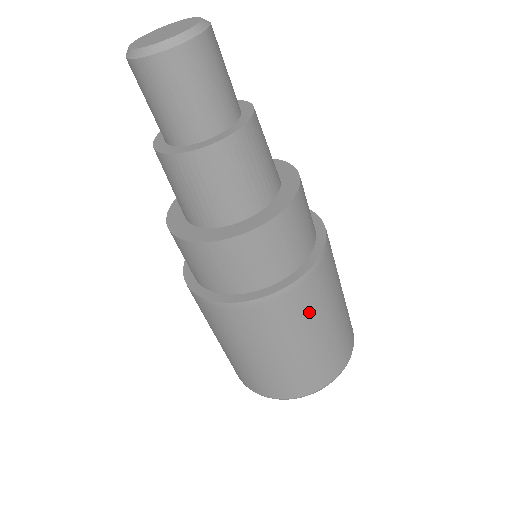
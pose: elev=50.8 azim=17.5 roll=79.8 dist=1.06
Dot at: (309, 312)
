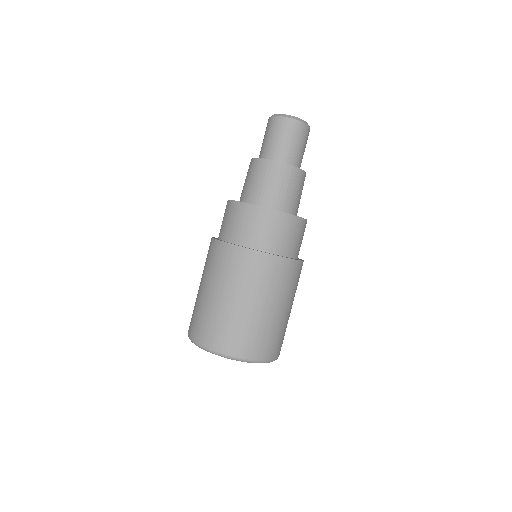
Dot at: (268, 284)
